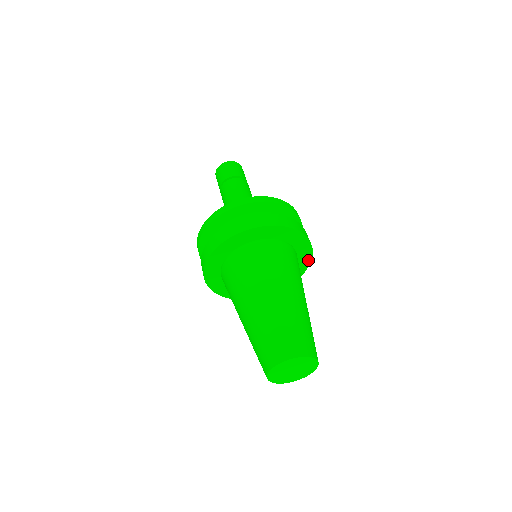
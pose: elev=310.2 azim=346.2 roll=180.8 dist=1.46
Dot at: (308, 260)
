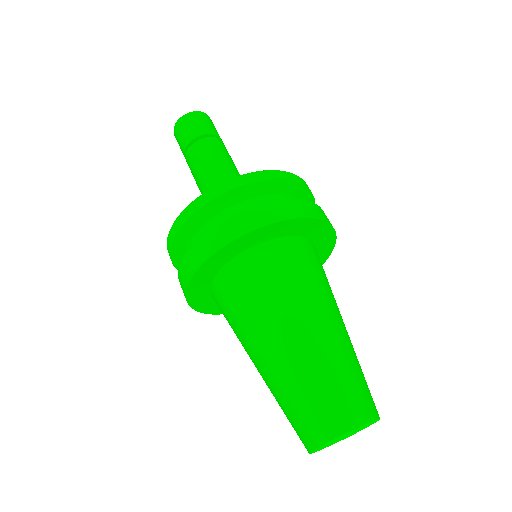
Dot at: (331, 239)
